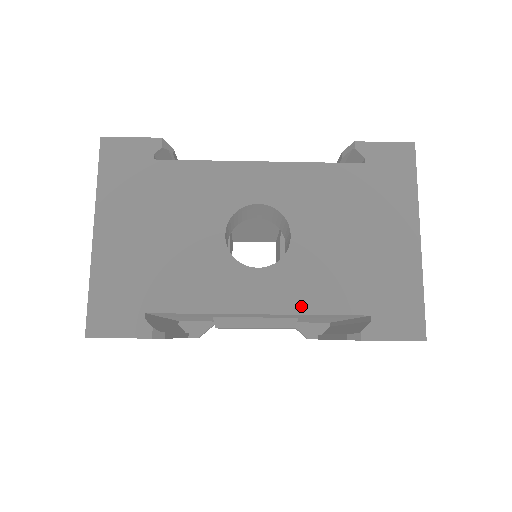
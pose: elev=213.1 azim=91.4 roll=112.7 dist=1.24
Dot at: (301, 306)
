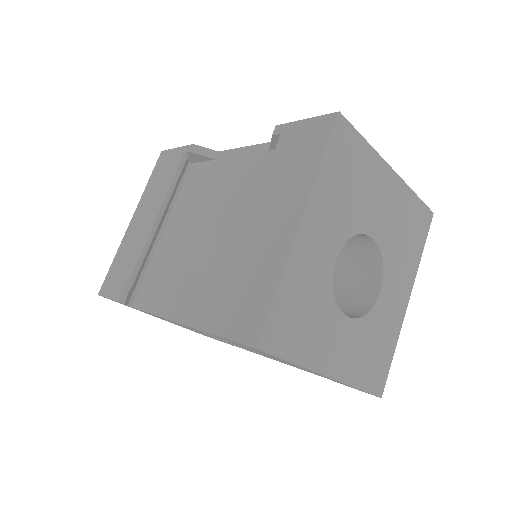
Dot at: occluded
